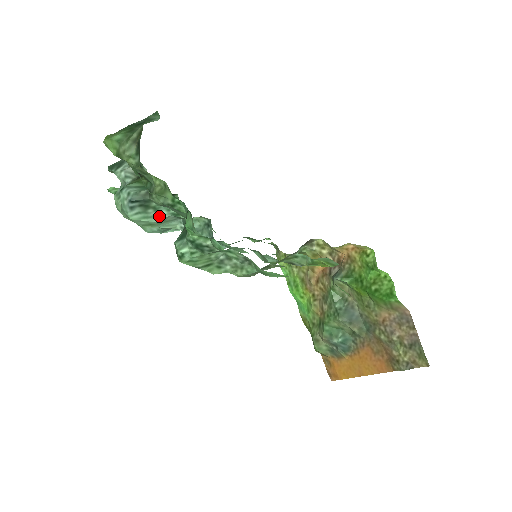
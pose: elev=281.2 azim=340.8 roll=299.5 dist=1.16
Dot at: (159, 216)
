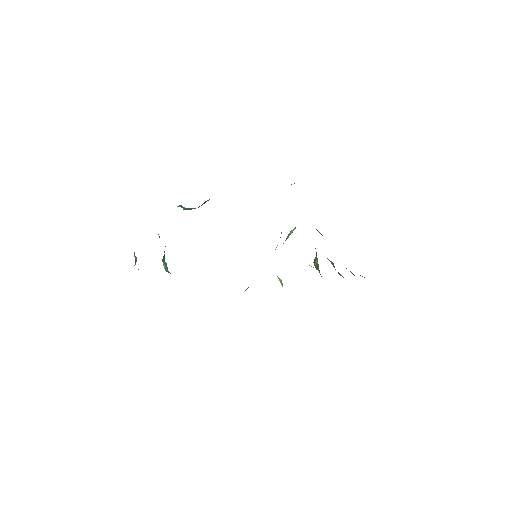
Dot at: occluded
